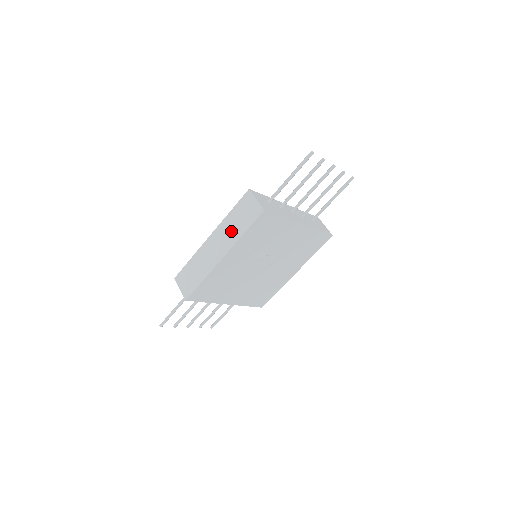
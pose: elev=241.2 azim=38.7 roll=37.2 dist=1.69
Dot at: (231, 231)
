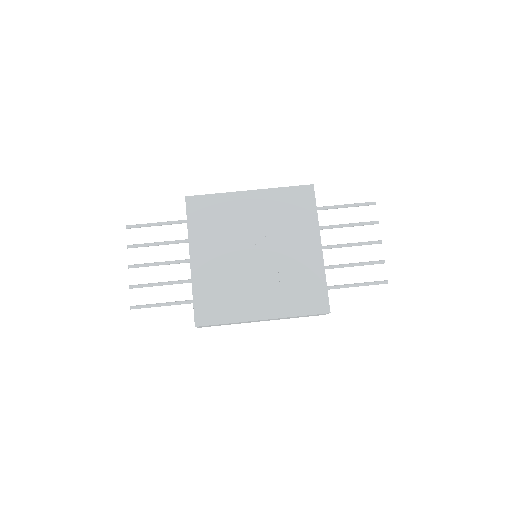
Dot at: occluded
